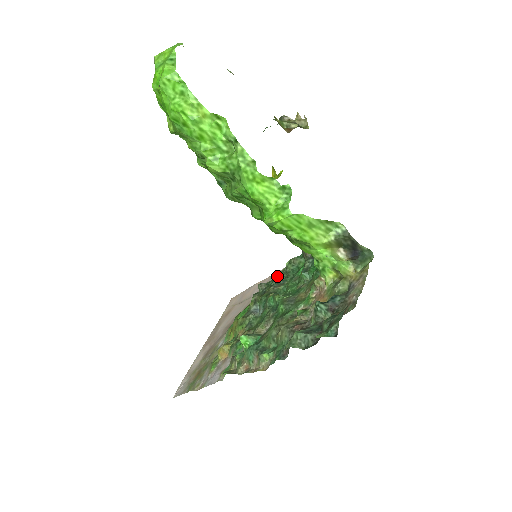
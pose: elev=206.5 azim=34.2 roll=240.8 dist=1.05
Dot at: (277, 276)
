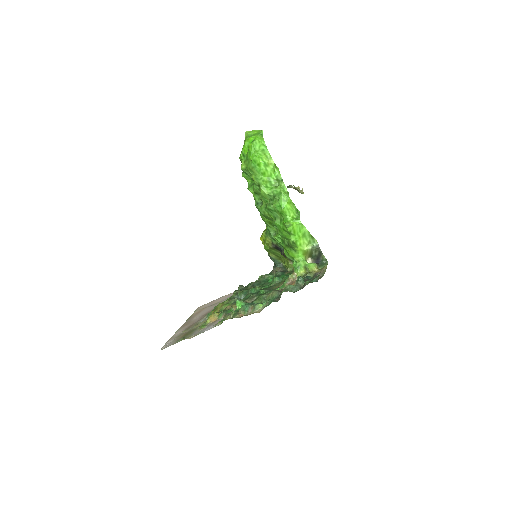
Dot at: (253, 282)
